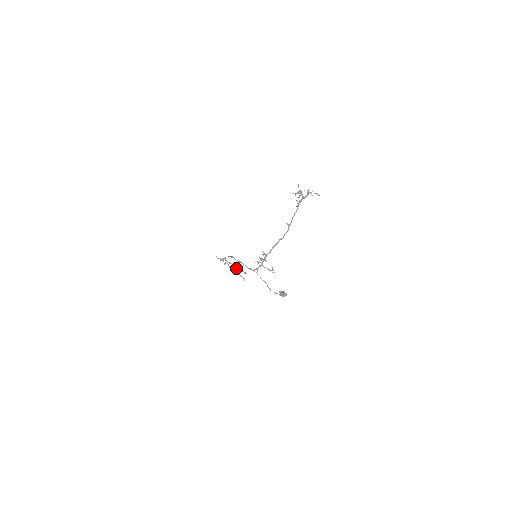
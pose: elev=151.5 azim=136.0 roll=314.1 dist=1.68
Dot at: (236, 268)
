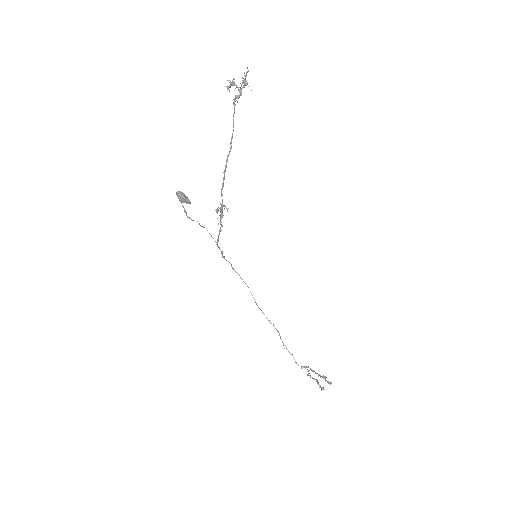
Dot at: (318, 376)
